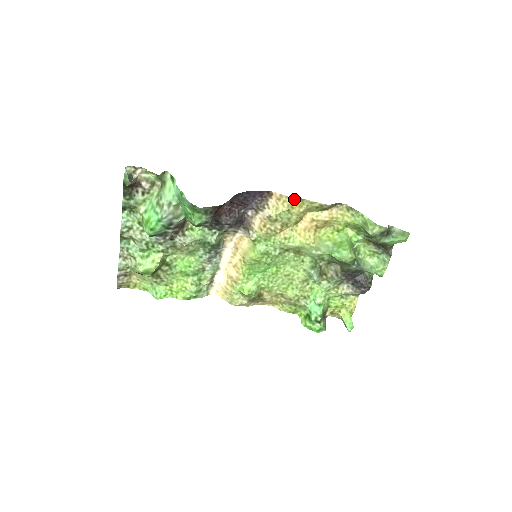
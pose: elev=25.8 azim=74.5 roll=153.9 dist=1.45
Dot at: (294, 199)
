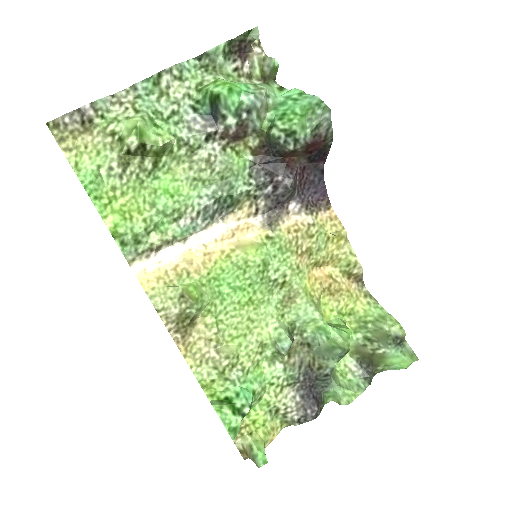
Dot at: (345, 231)
